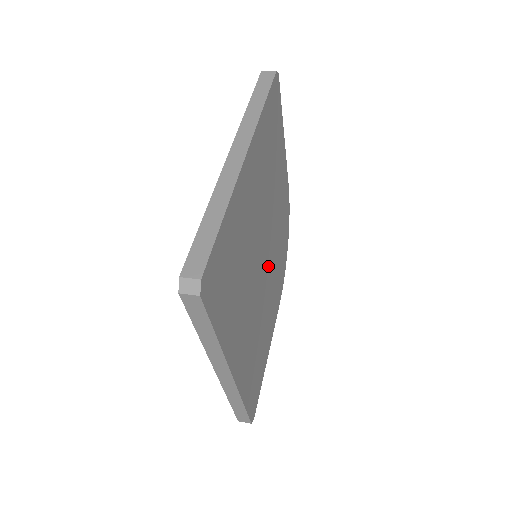
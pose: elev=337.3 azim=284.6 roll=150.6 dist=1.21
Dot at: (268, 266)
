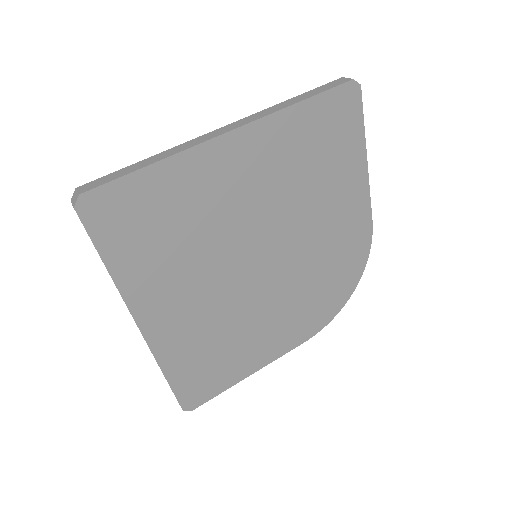
Dot at: (276, 278)
